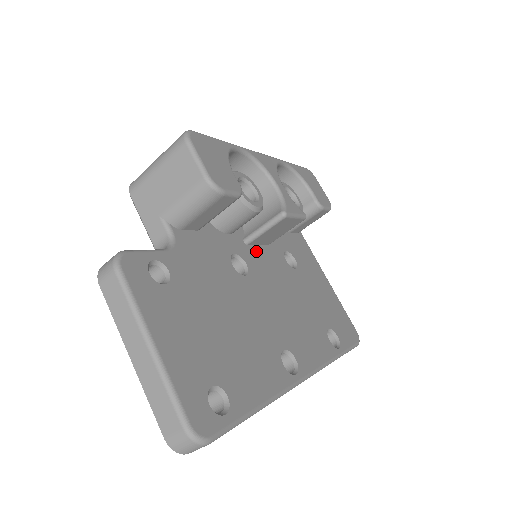
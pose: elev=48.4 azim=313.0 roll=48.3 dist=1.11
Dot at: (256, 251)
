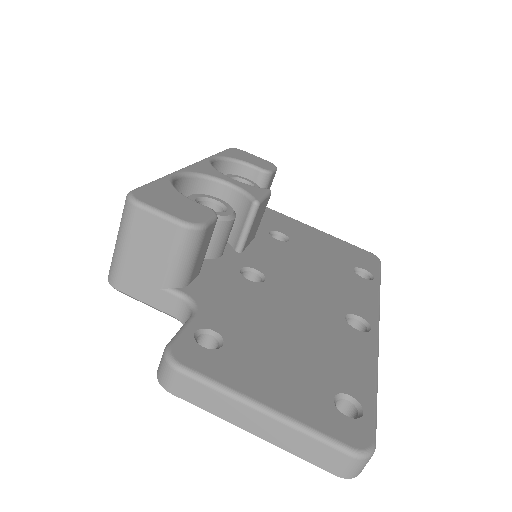
Dot at: (252, 252)
